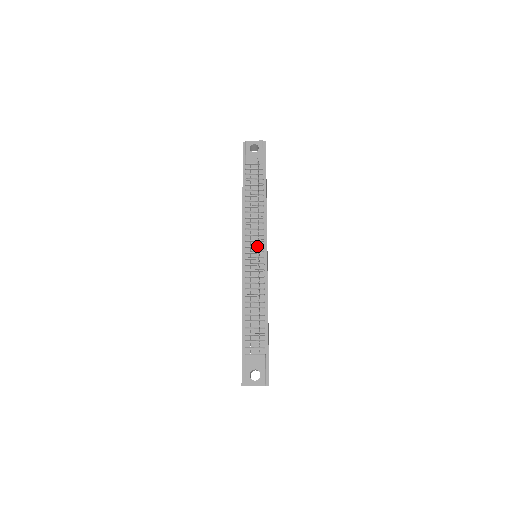
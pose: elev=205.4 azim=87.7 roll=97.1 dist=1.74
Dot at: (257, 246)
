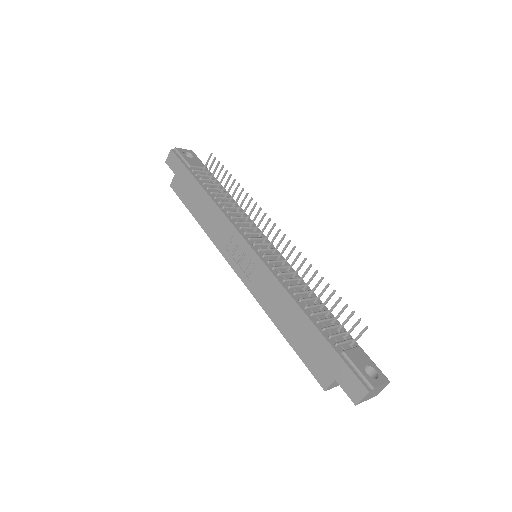
Dot at: (261, 238)
